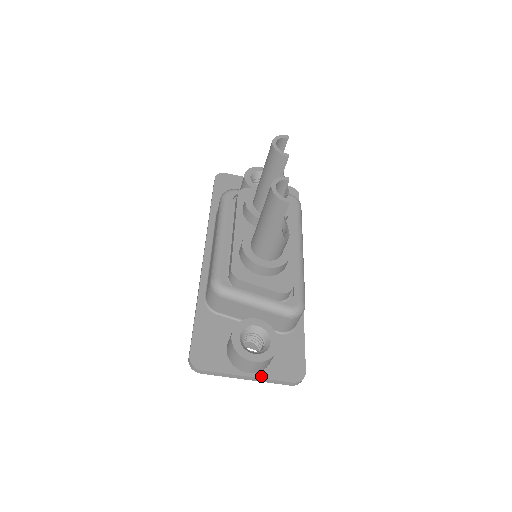
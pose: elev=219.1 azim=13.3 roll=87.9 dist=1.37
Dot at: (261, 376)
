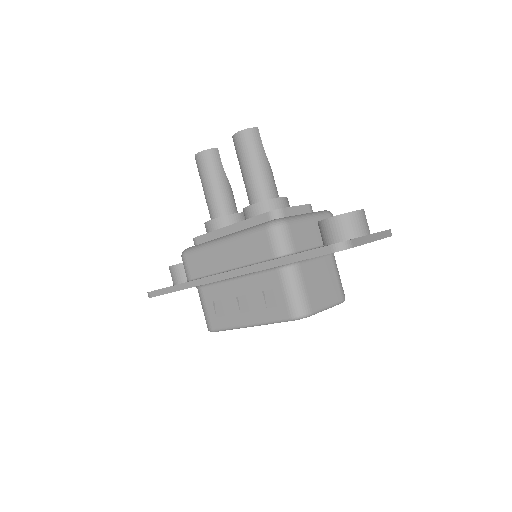
Dot at: (375, 233)
